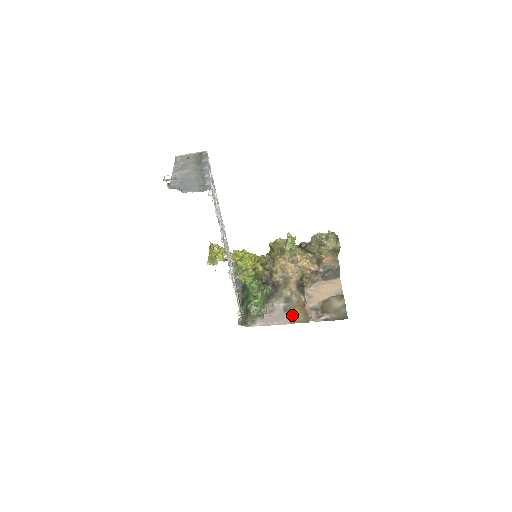
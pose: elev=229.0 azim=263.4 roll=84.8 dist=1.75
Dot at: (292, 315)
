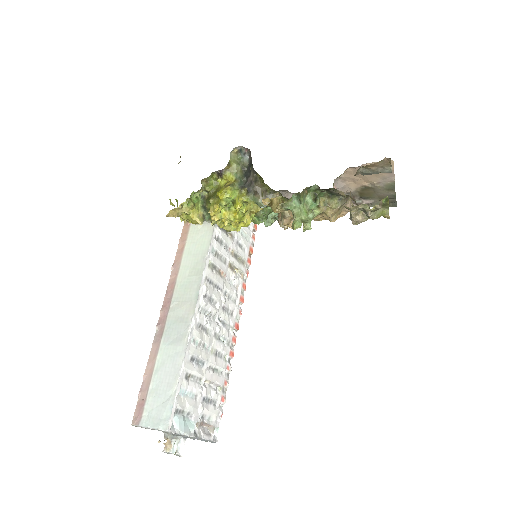
Dot at: occluded
